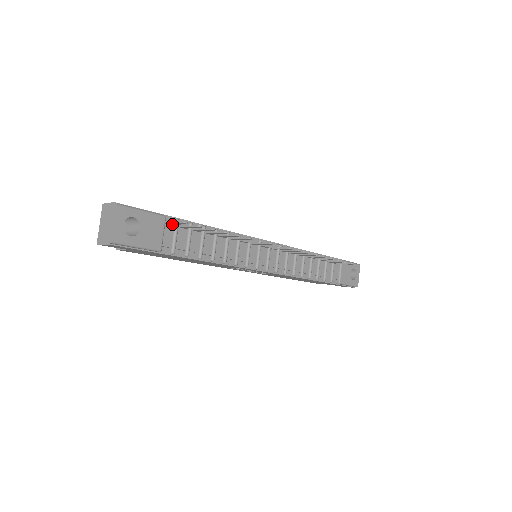
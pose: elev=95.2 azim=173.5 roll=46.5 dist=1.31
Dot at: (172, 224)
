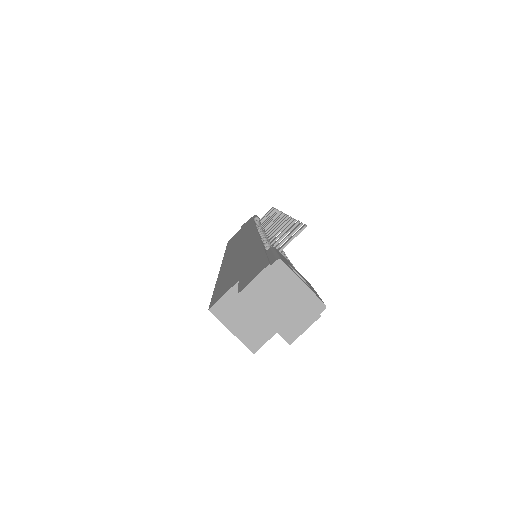
Dot at: (279, 251)
